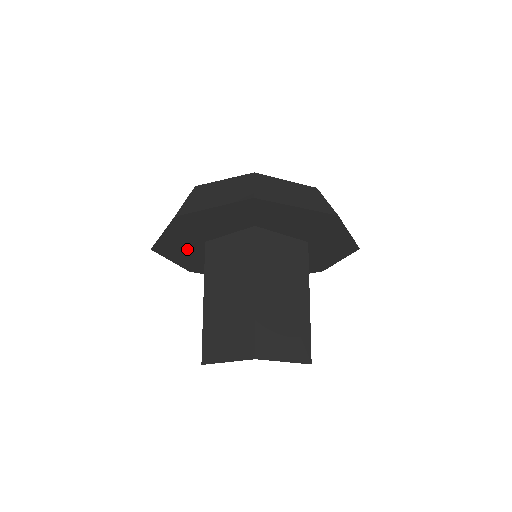
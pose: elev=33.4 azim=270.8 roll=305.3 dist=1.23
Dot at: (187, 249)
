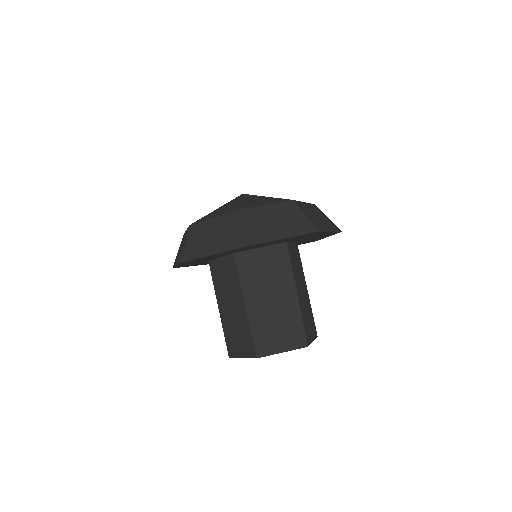
Dot at: (209, 258)
